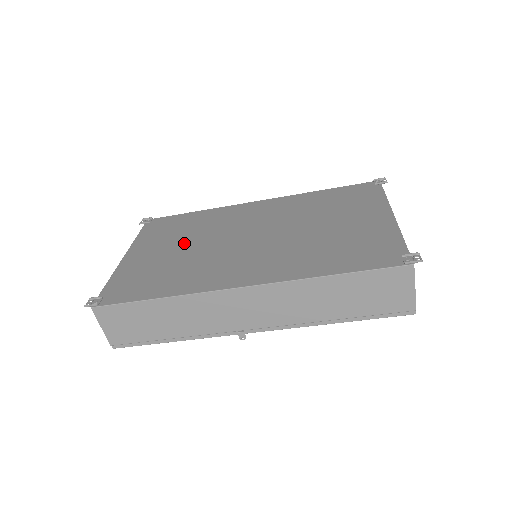
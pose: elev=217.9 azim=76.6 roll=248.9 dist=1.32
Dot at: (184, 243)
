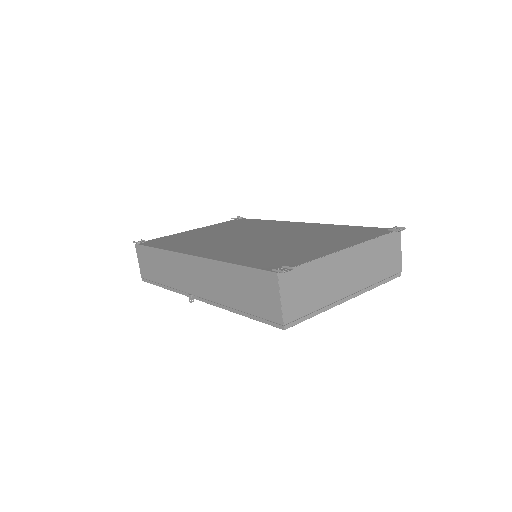
Dot at: (223, 231)
